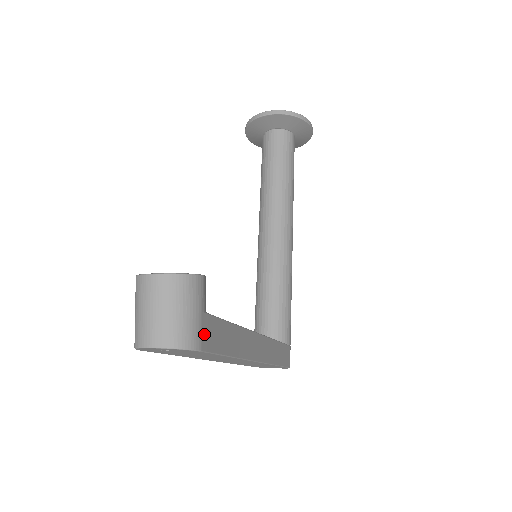
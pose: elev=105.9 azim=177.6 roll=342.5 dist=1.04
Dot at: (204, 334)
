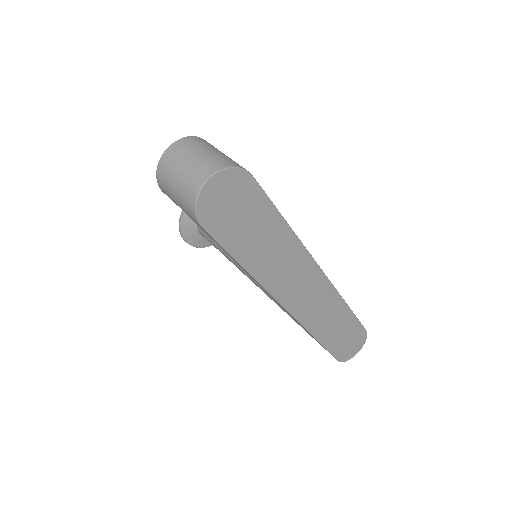
Dot at: occluded
